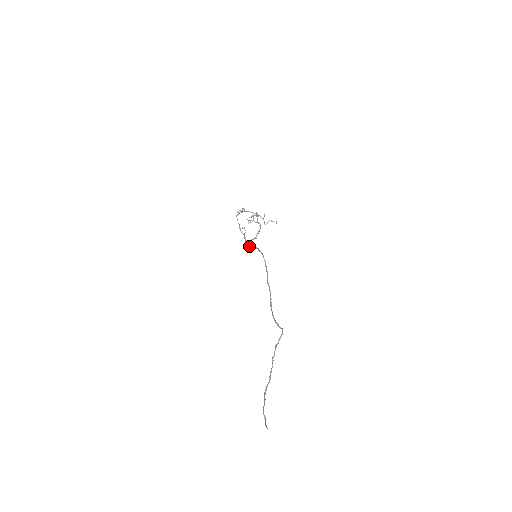
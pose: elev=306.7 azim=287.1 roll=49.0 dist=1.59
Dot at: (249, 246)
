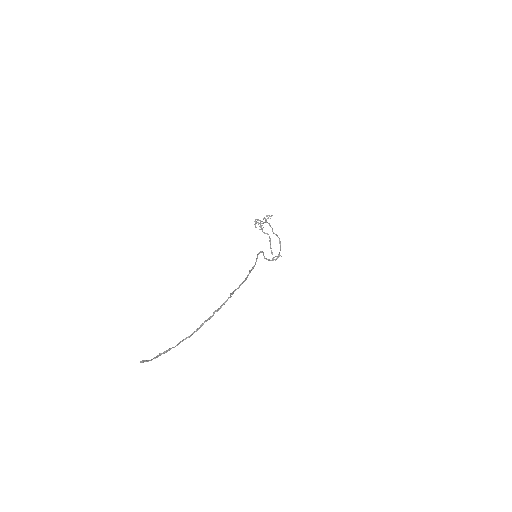
Dot at: occluded
